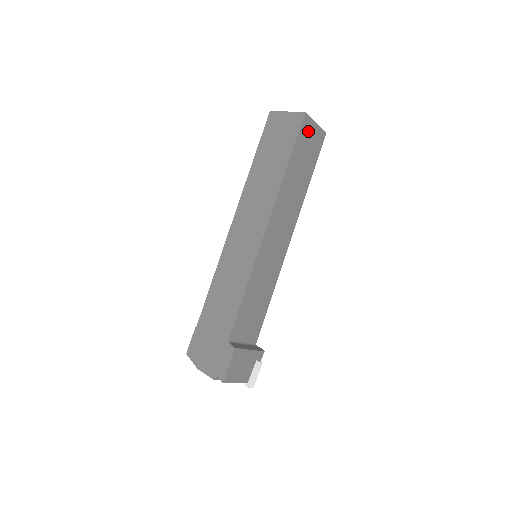
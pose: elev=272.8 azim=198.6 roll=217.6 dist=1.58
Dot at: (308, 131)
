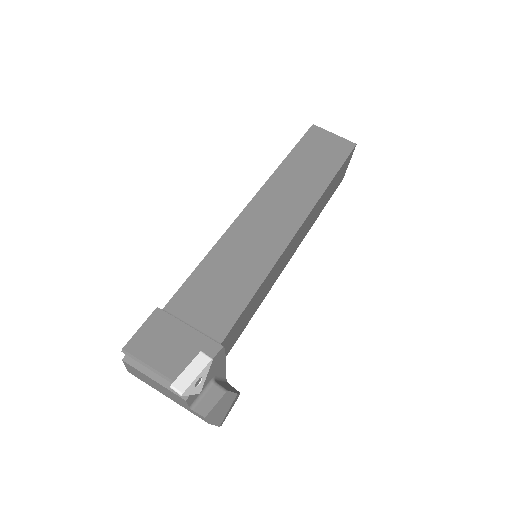
Dot at: (321, 138)
